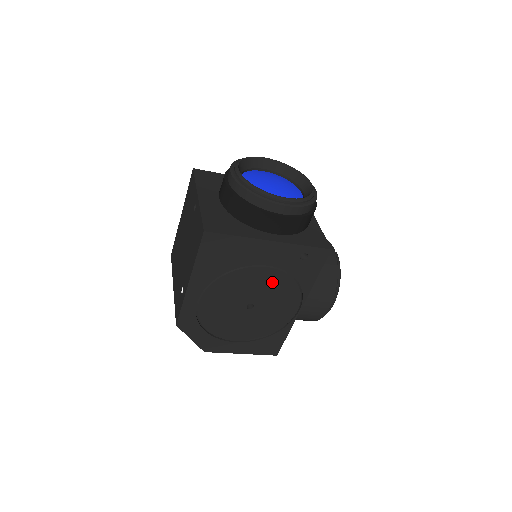
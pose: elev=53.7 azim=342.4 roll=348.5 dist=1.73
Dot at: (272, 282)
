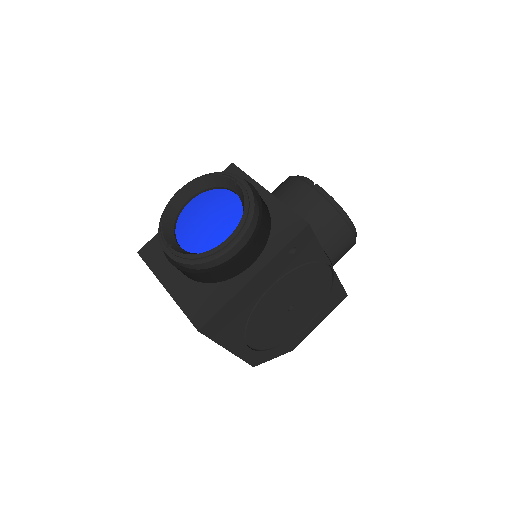
Dot at: (288, 285)
